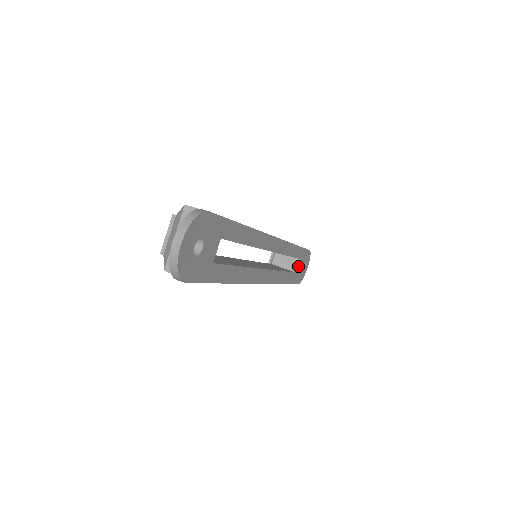
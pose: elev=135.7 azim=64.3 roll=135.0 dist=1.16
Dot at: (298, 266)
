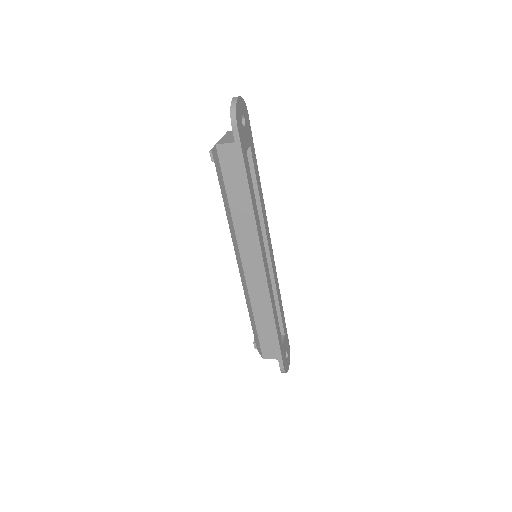
Dot at: (282, 339)
